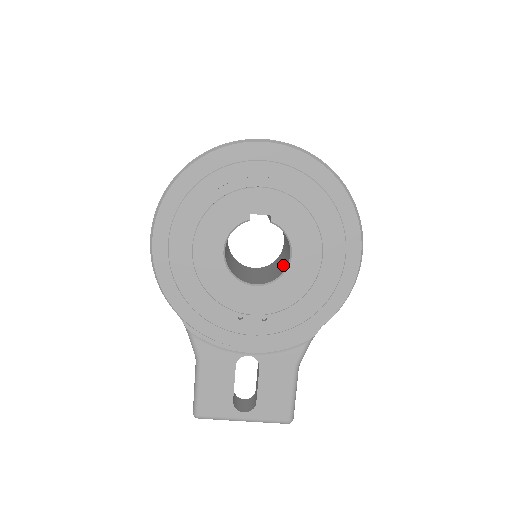
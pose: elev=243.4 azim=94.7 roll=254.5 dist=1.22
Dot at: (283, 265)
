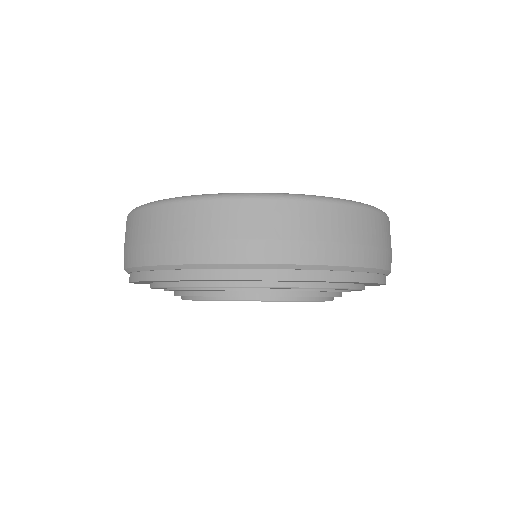
Dot at: occluded
